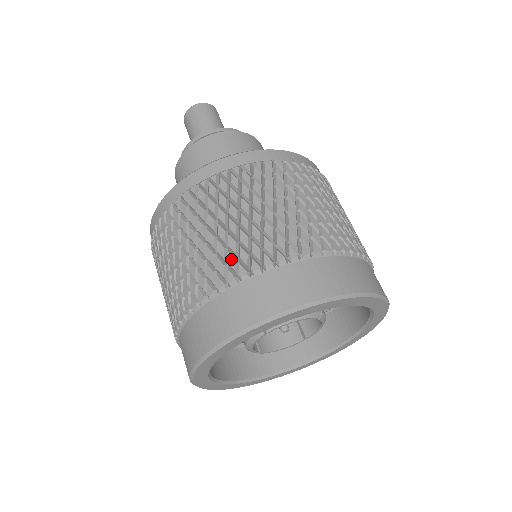
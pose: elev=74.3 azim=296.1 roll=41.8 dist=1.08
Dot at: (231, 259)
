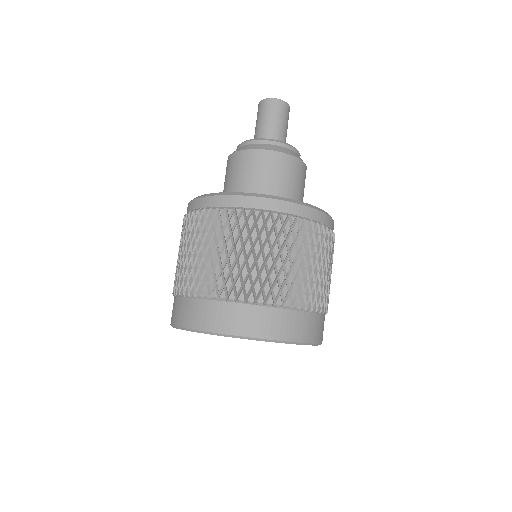
Dot at: (277, 288)
